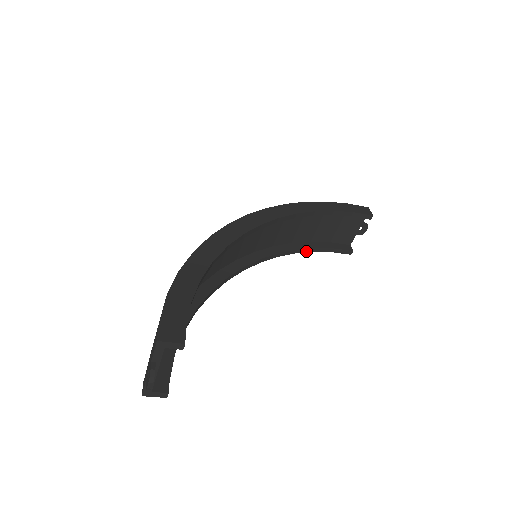
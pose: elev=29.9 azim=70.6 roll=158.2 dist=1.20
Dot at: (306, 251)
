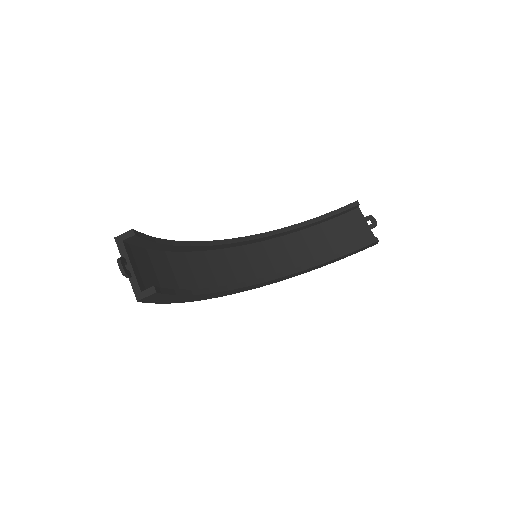
Dot at: (331, 259)
